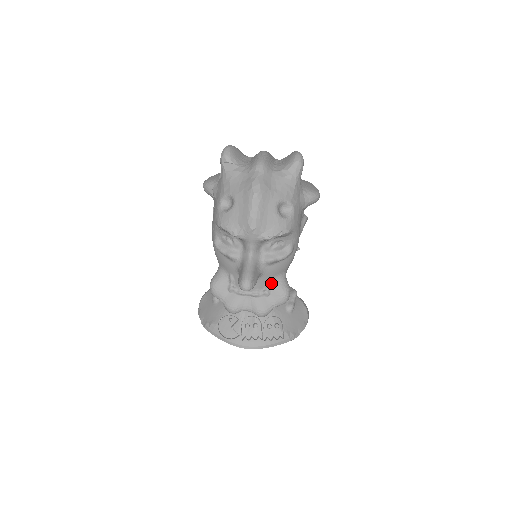
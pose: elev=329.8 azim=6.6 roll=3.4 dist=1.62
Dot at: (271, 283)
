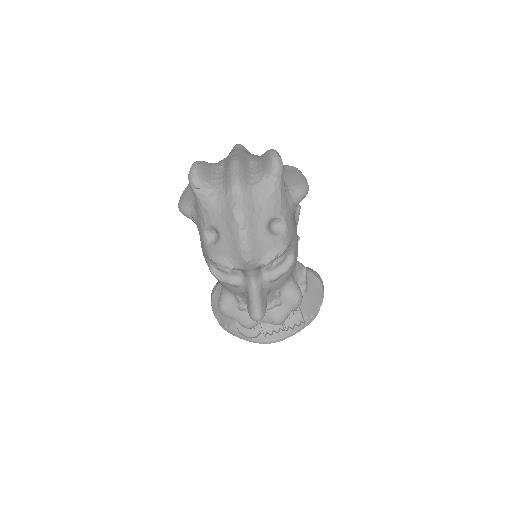
Dot at: (280, 293)
